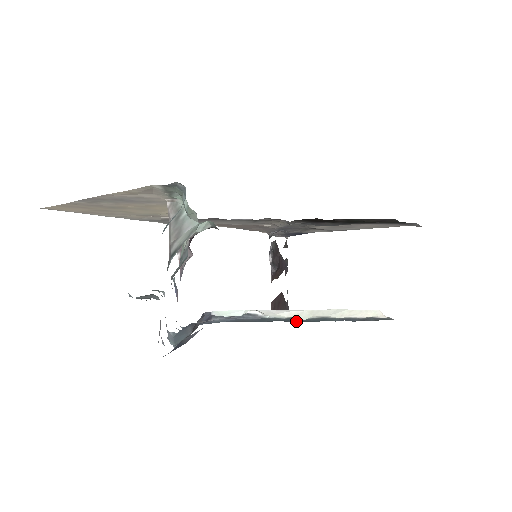
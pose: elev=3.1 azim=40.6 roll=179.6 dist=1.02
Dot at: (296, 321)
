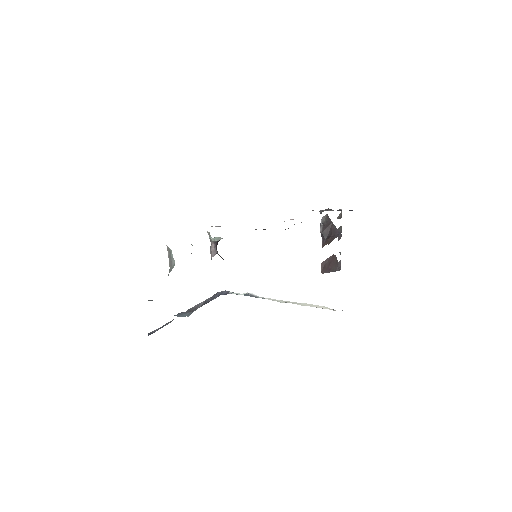
Dot at: occluded
